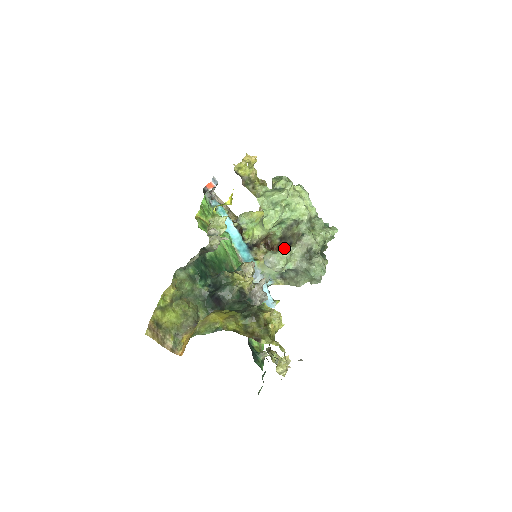
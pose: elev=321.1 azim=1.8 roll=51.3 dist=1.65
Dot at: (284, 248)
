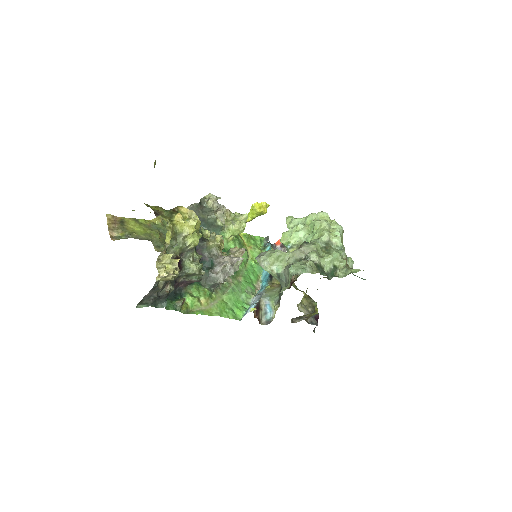
Dot at: occluded
